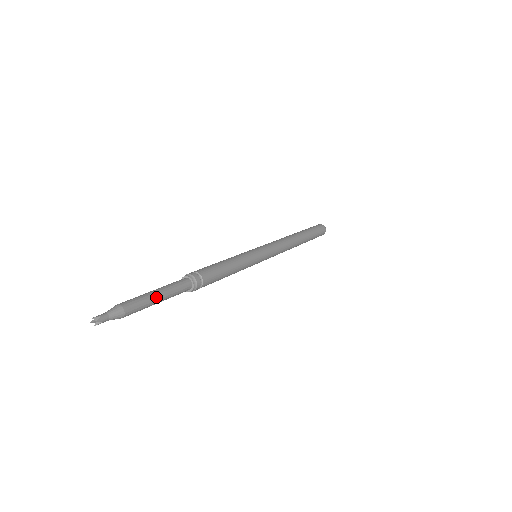
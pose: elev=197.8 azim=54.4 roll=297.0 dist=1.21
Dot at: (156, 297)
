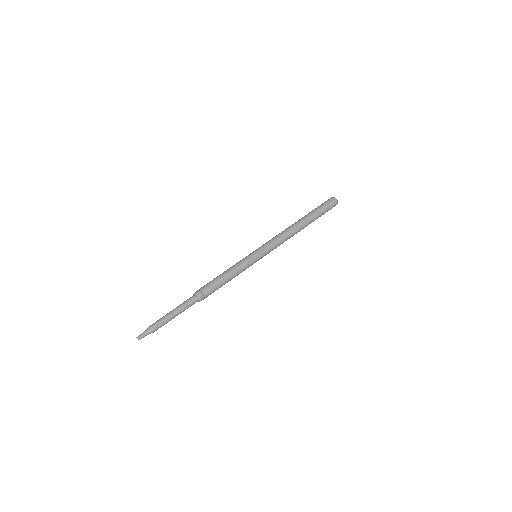
Dot at: (172, 316)
